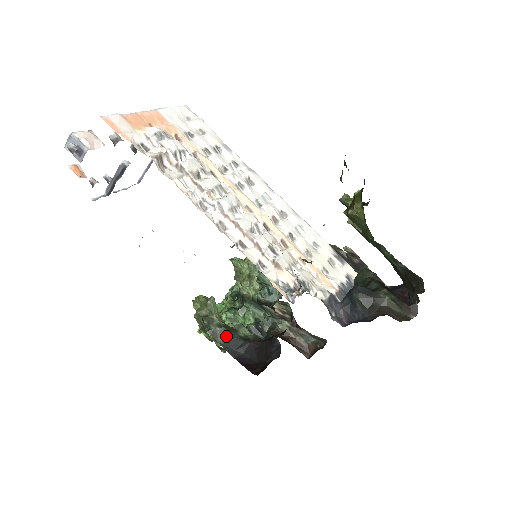
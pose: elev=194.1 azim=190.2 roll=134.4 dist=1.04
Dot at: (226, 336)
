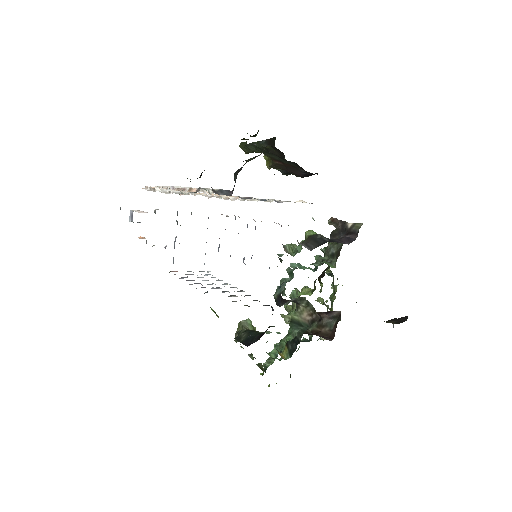
Dot at: (247, 336)
